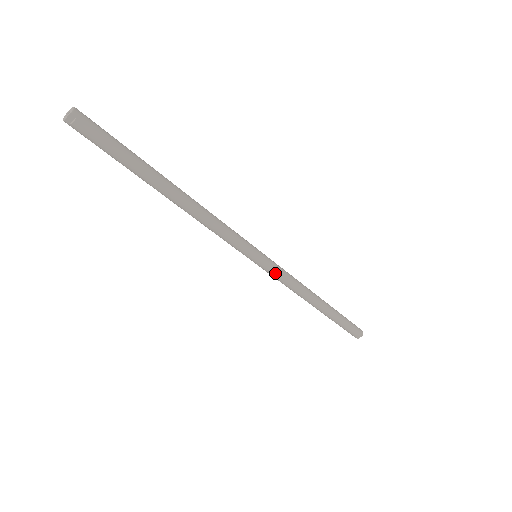
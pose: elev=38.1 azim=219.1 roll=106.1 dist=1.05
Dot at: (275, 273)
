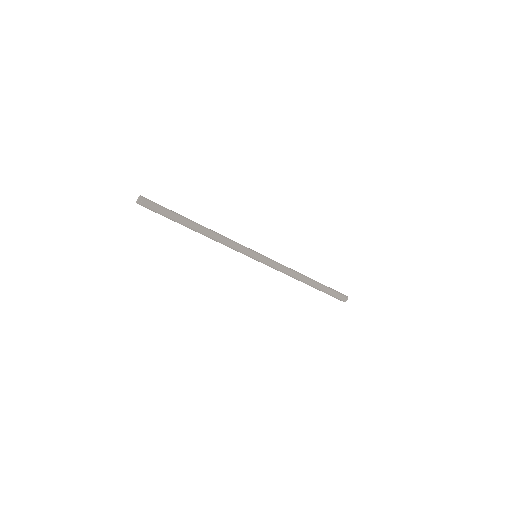
Dot at: (271, 264)
